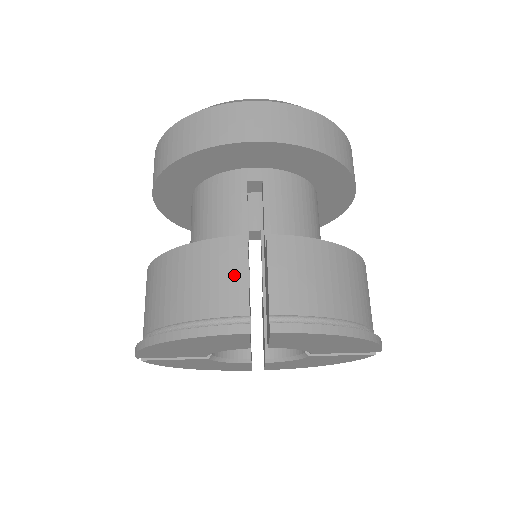
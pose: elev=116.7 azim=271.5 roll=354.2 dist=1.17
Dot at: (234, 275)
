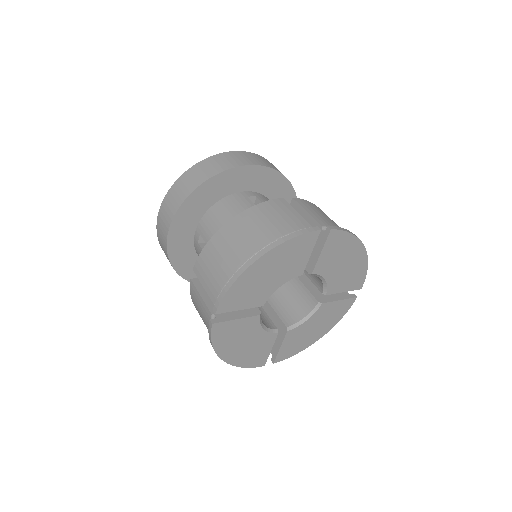
Dot at: (289, 213)
